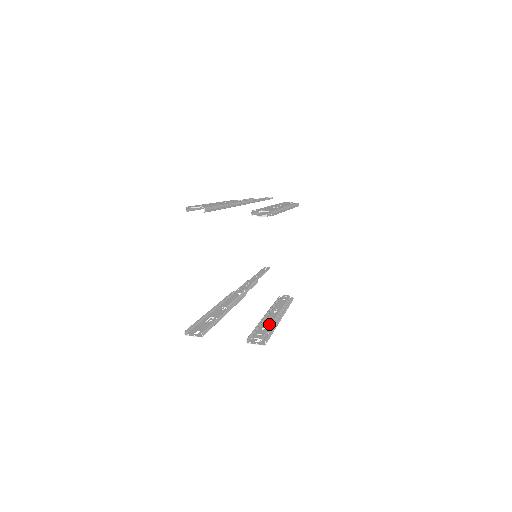
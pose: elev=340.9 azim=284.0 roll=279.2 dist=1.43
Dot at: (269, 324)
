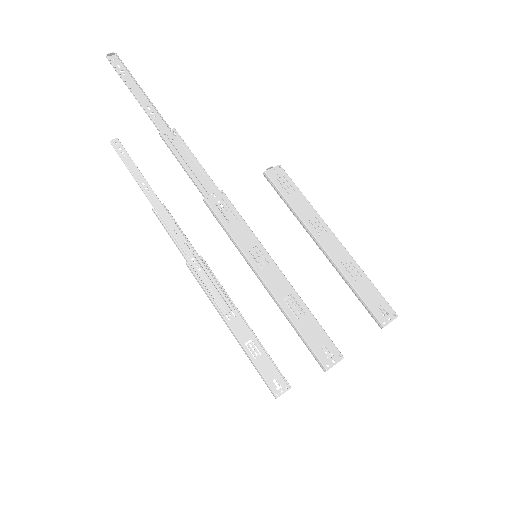
Dot at: occluded
